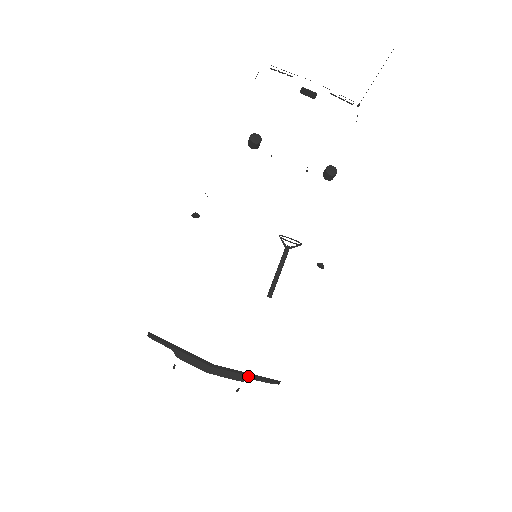
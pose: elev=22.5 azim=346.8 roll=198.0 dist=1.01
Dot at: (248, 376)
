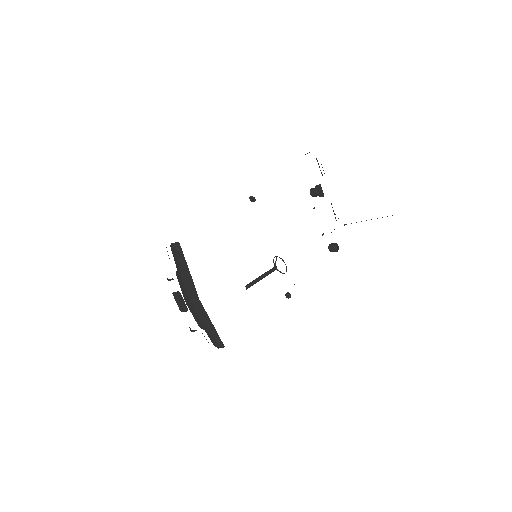
Dot at: (205, 327)
